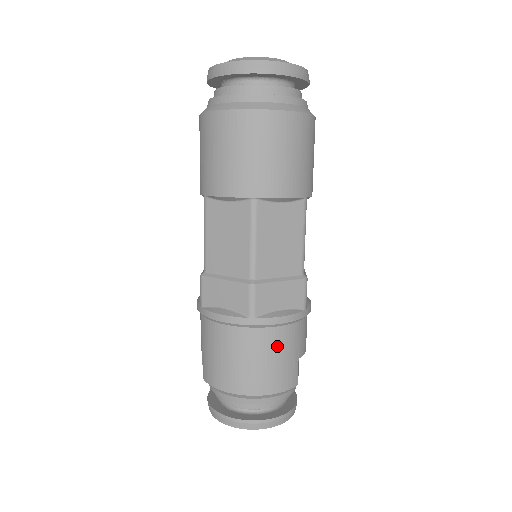
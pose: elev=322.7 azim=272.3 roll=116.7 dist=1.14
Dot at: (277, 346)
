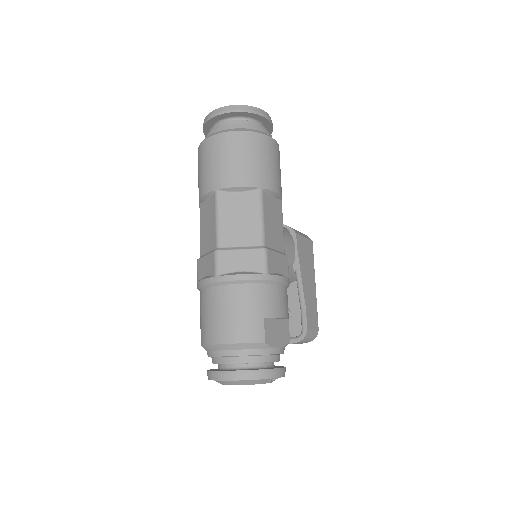
Dot at: (239, 301)
